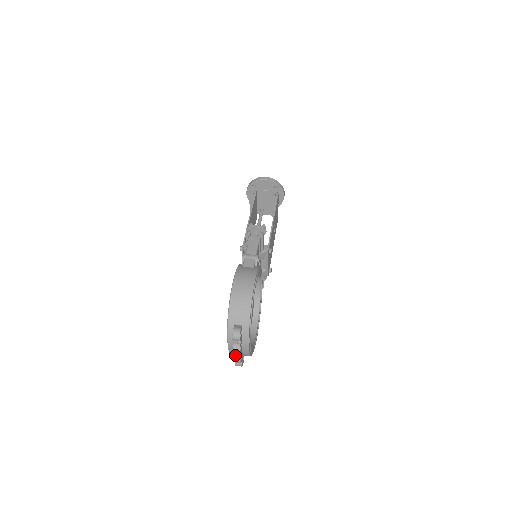
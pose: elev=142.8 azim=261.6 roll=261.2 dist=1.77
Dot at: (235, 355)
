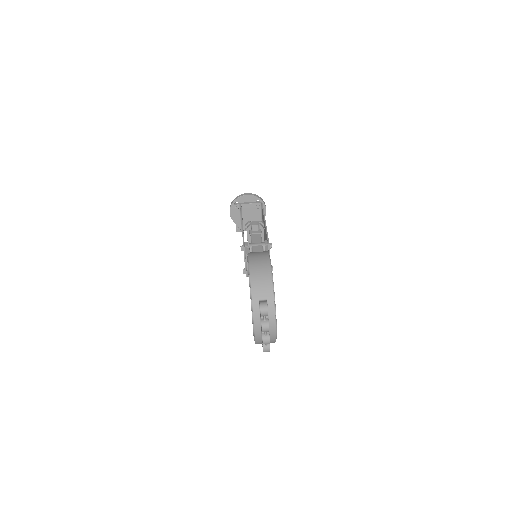
Dot at: (263, 335)
